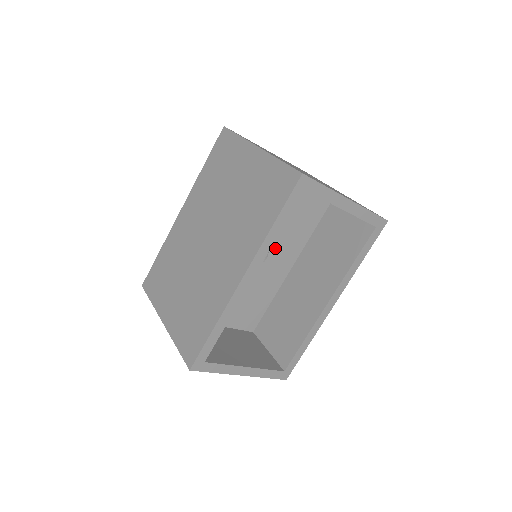
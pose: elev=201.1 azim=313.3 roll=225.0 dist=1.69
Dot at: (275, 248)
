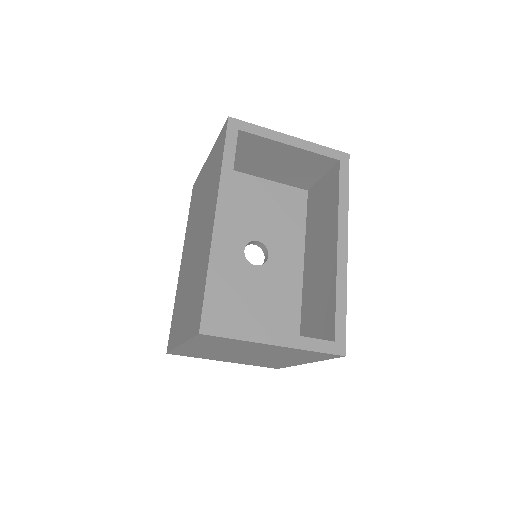
Dot at: (272, 244)
